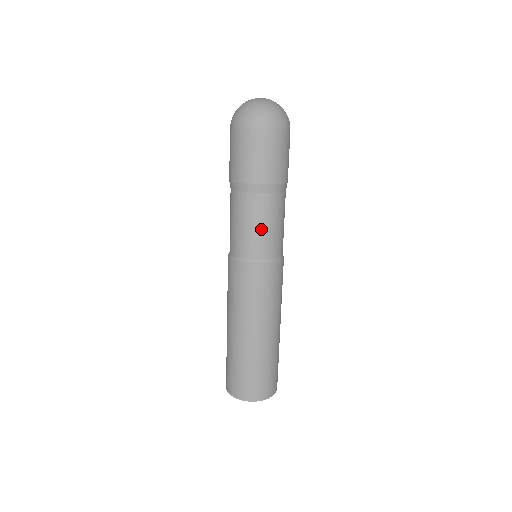
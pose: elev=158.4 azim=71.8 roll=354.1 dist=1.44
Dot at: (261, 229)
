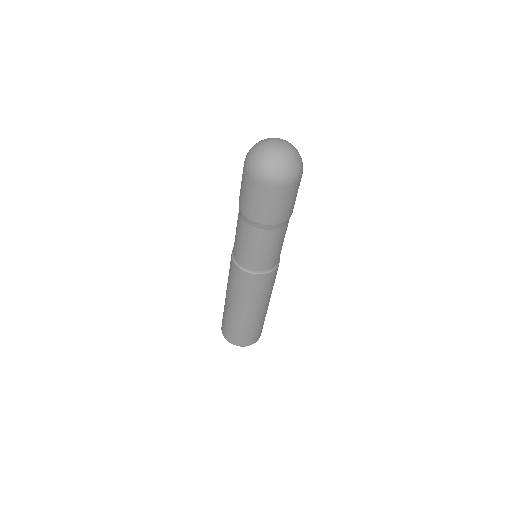
Dot at: (282, 245)
